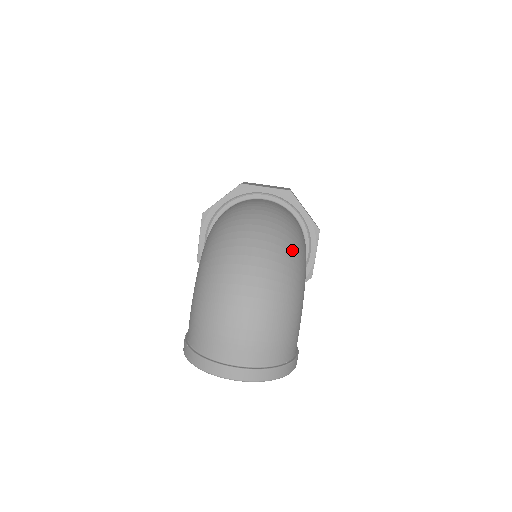
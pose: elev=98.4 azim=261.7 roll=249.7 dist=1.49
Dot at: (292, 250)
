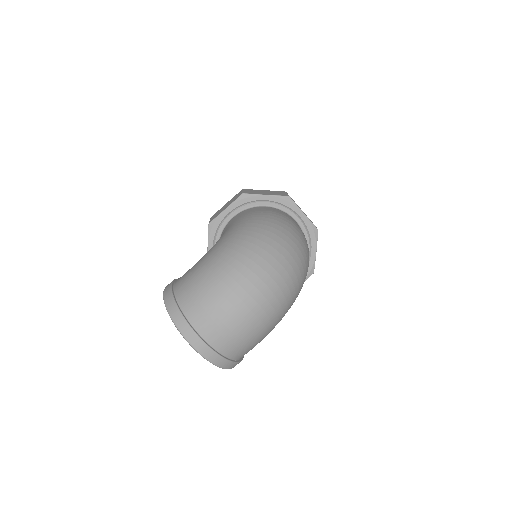
Dot at: (300, 283)
